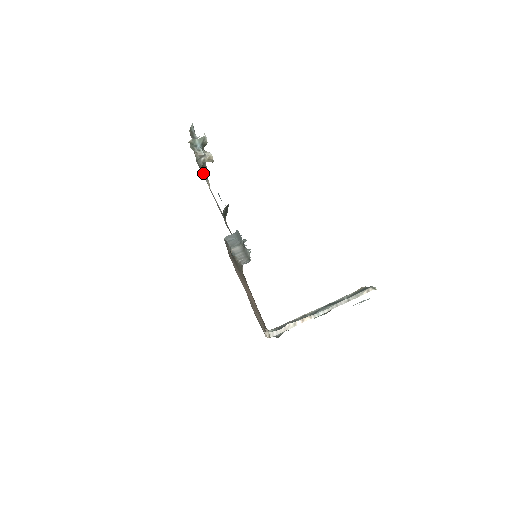
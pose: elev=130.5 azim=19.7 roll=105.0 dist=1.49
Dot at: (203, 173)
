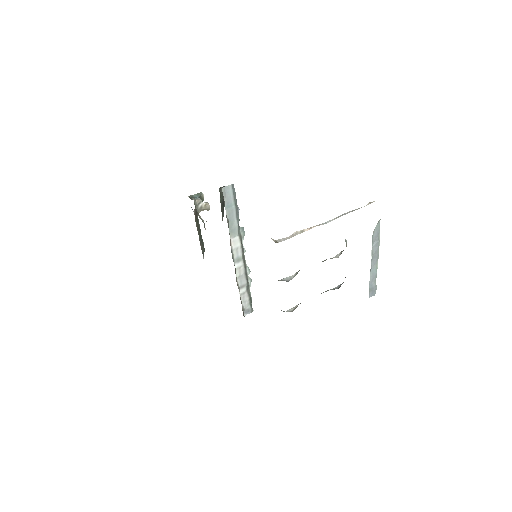
Dot at: occluded
